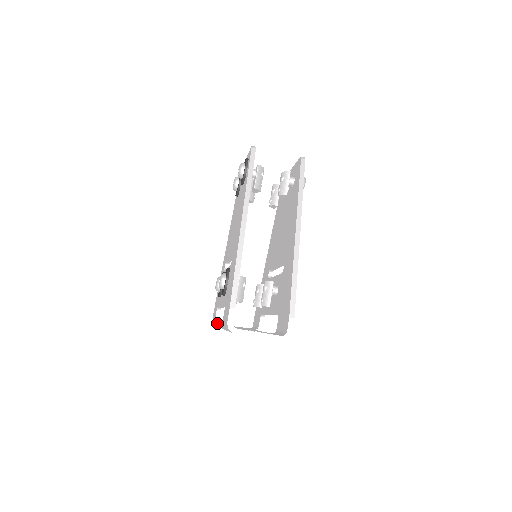
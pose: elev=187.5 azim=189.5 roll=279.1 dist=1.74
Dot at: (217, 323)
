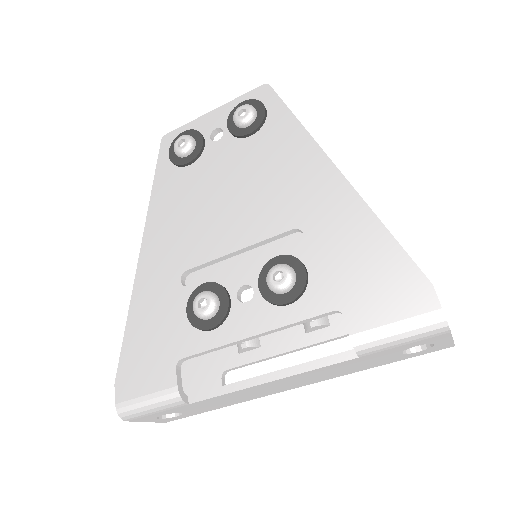
Dot at: (181, 393)
